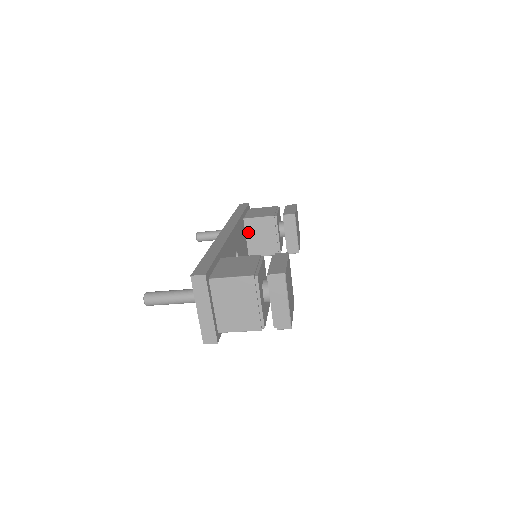
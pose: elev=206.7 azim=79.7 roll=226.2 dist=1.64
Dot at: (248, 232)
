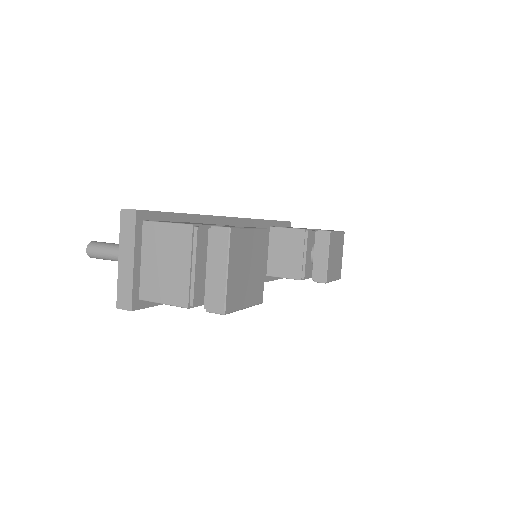
Dot at: (272, 244)
